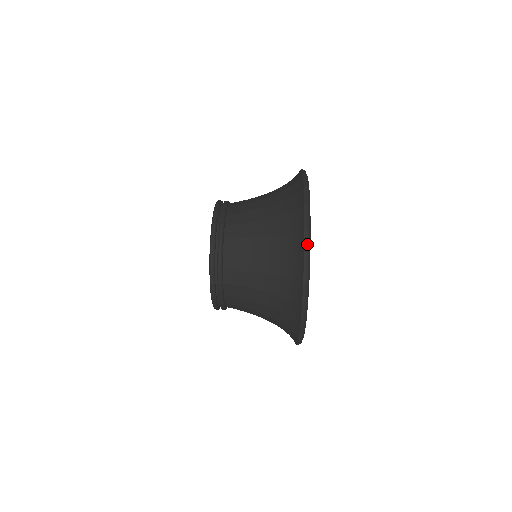
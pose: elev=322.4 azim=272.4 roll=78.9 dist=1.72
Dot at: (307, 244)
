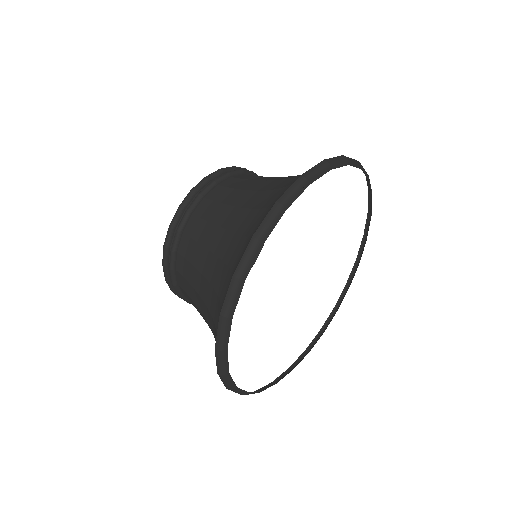
Dot at: (291, 191)
